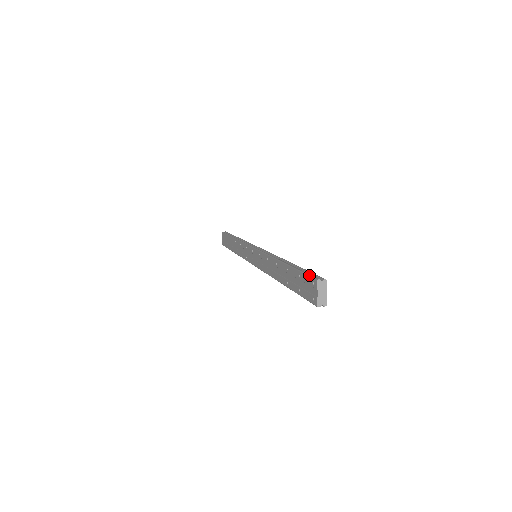
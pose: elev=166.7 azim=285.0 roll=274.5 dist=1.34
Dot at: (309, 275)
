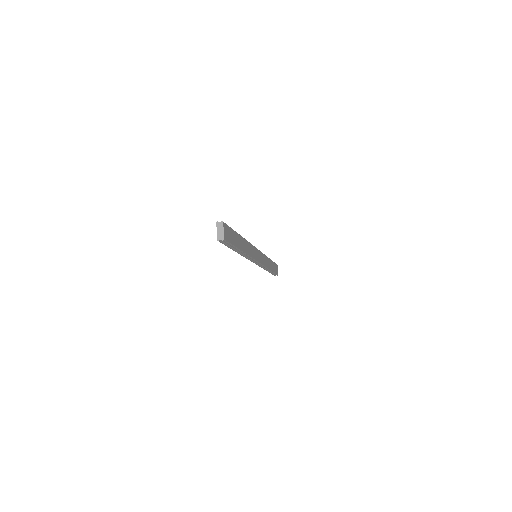
Dot at: occluded
